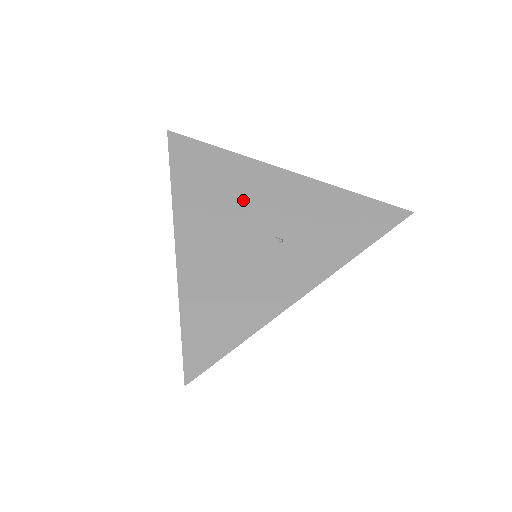
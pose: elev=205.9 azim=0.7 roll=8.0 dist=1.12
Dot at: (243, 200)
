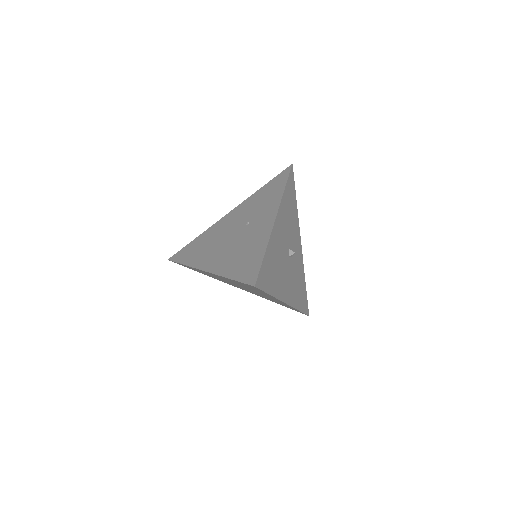
Dot at: (220, 235)
